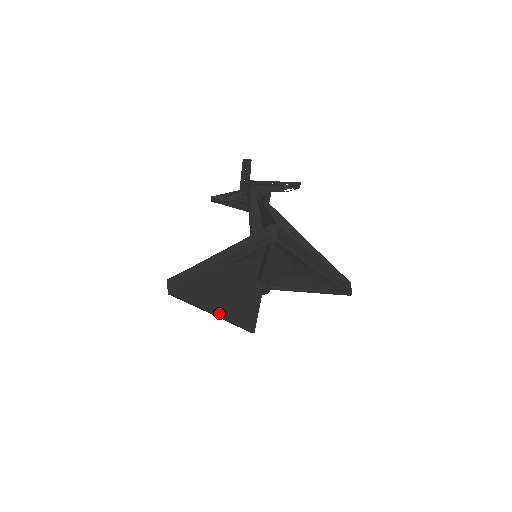
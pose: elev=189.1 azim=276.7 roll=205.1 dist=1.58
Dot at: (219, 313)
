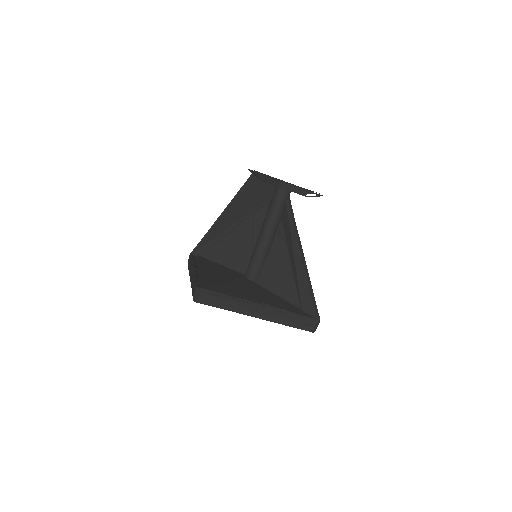
Dot at: occluded
